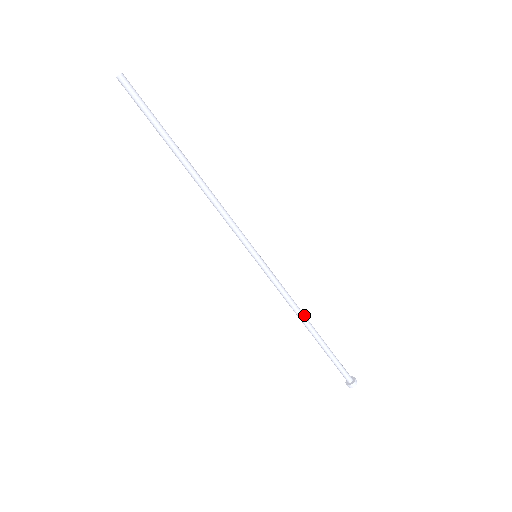
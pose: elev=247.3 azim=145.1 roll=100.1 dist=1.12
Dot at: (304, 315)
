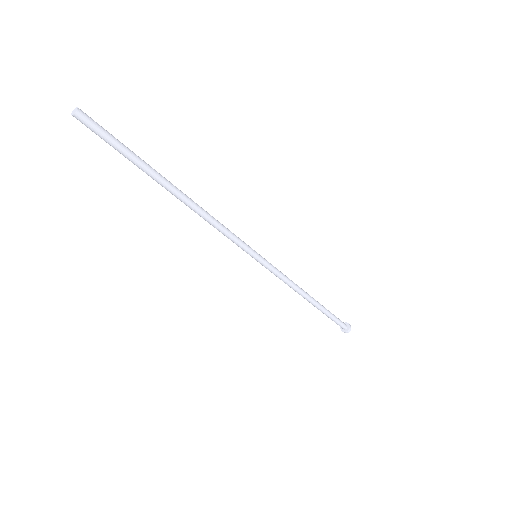
Dot at: (304, 292)
